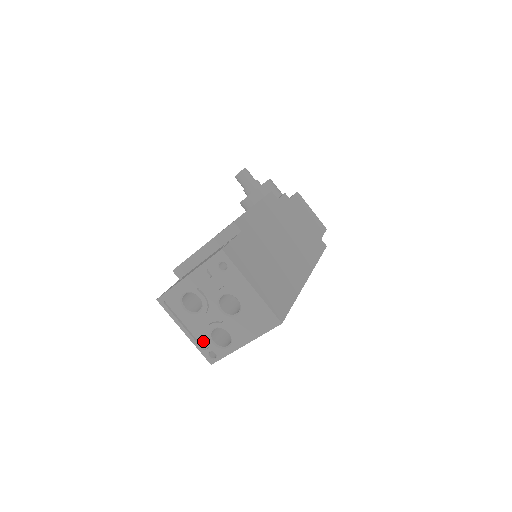
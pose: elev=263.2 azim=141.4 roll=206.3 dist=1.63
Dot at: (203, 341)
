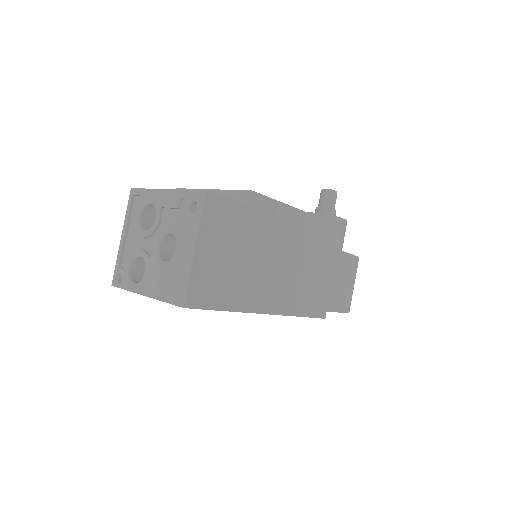
Dot at: (126, 259)
